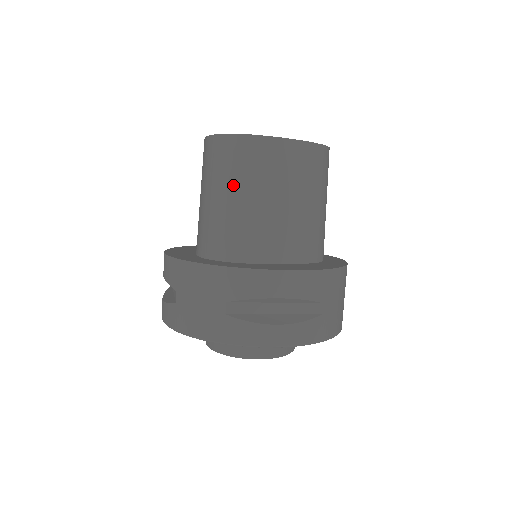
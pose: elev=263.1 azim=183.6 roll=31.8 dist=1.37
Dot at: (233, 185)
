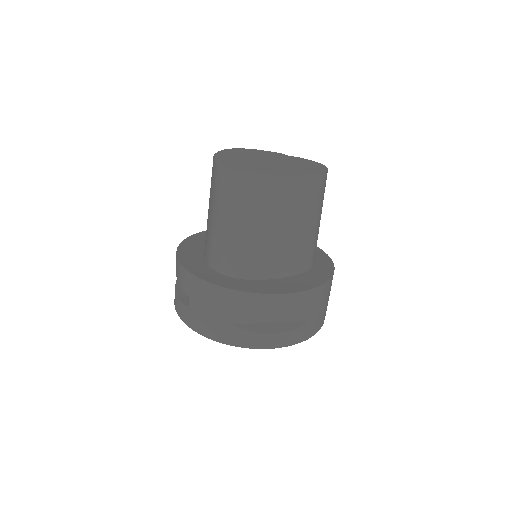
Dot at: (240, 216)
